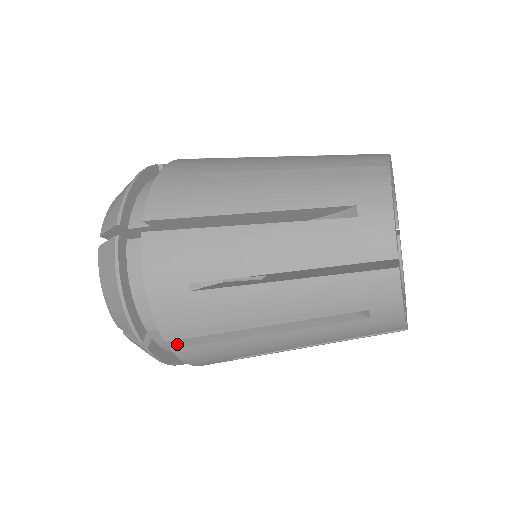
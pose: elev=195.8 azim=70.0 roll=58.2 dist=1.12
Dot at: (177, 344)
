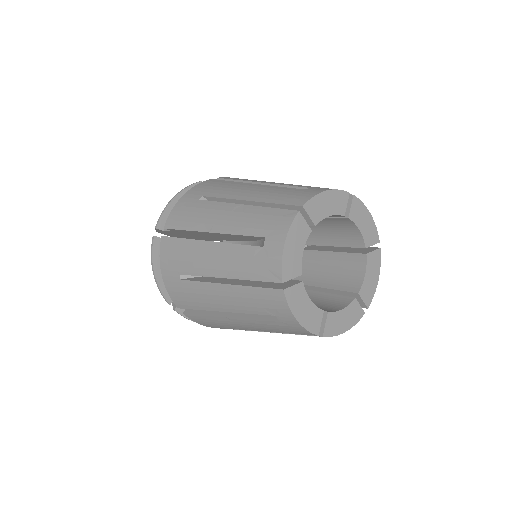
Dot at: occluded
